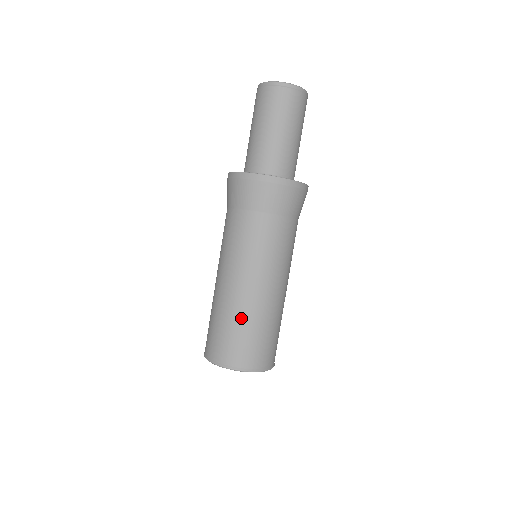
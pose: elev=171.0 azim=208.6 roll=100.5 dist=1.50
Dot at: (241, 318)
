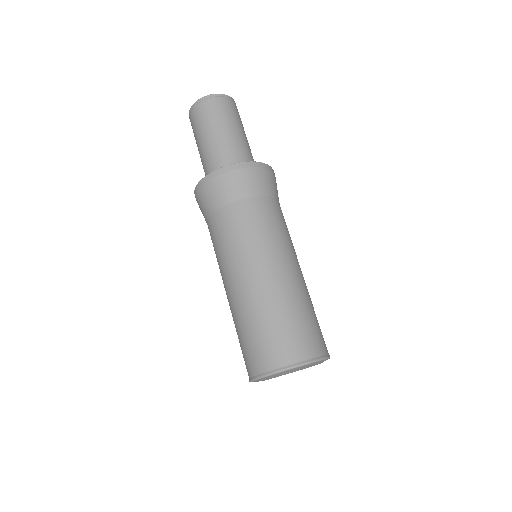
Dot at: (292, 303)
